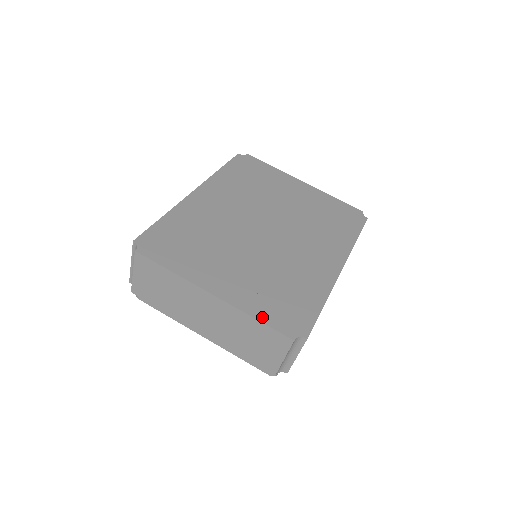
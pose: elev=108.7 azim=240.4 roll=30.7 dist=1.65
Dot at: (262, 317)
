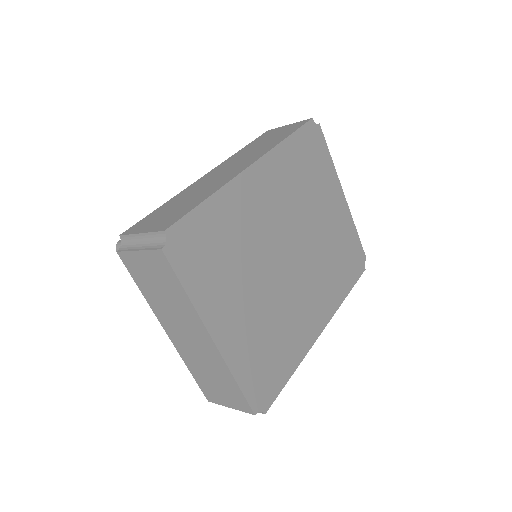
Dot at: (242, 381)
